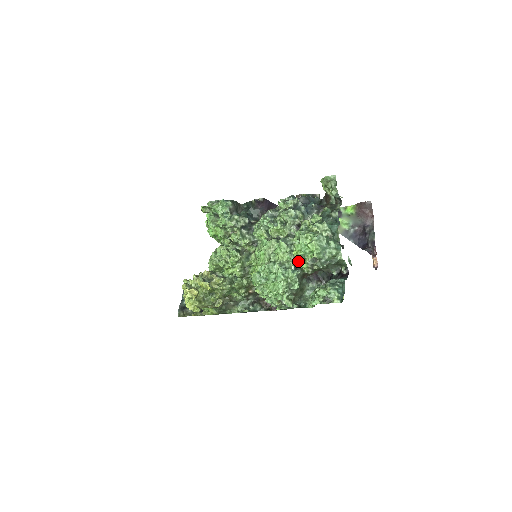
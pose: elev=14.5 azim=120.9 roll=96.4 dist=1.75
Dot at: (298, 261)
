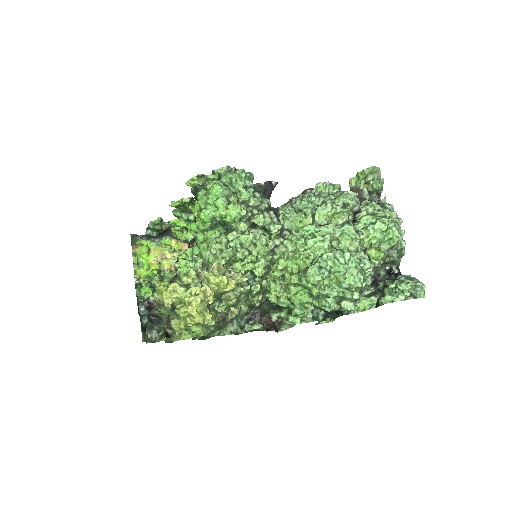
Dot at: (372, 250)
